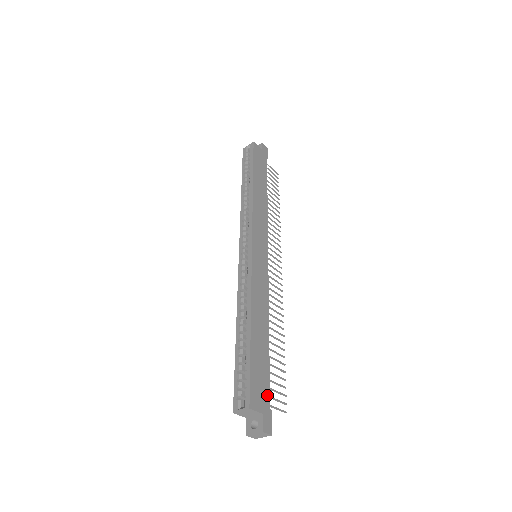
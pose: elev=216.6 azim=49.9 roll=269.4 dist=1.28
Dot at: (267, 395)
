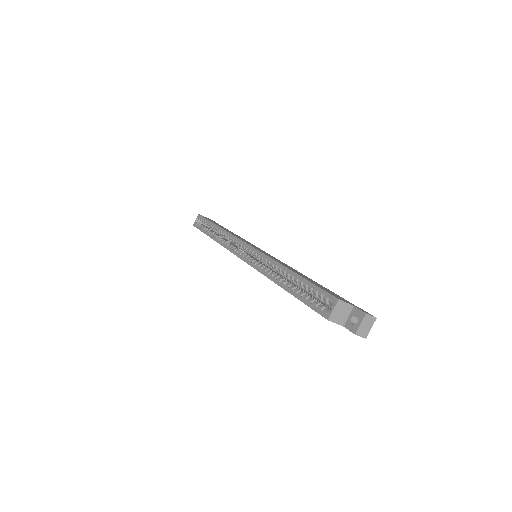
Dot at: (346, 300)
